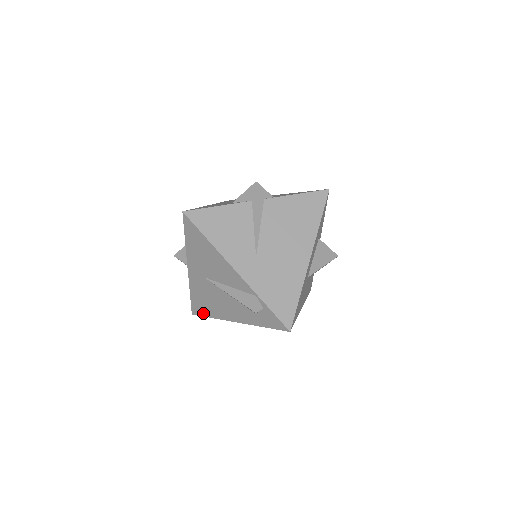
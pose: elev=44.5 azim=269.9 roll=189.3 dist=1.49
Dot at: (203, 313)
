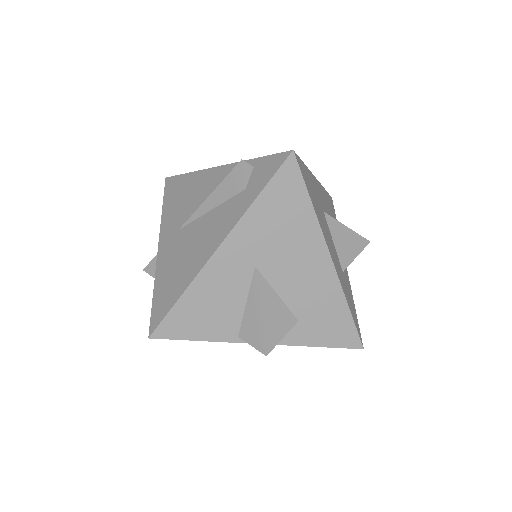
Dot at: (168, 305)
